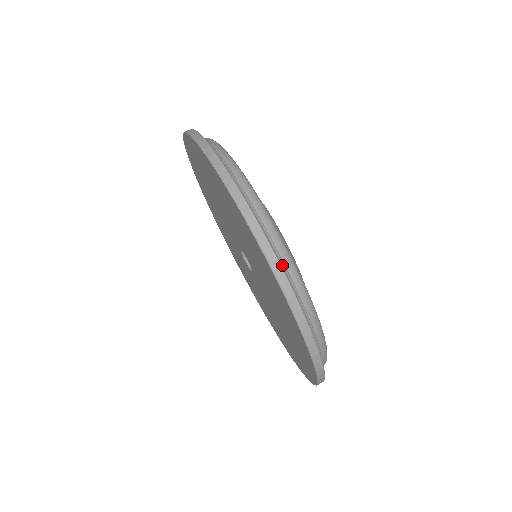
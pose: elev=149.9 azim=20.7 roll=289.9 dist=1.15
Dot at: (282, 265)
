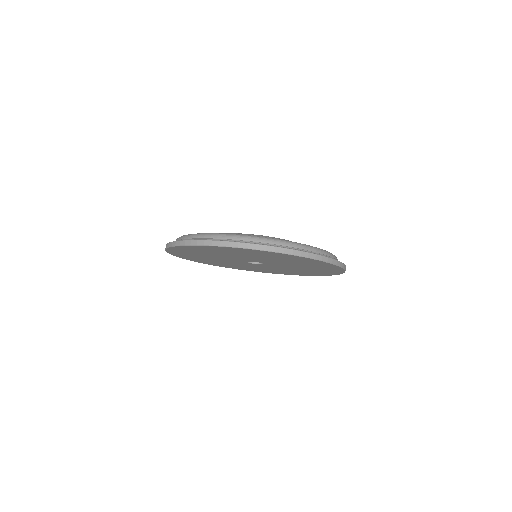
Dot at: occluded
